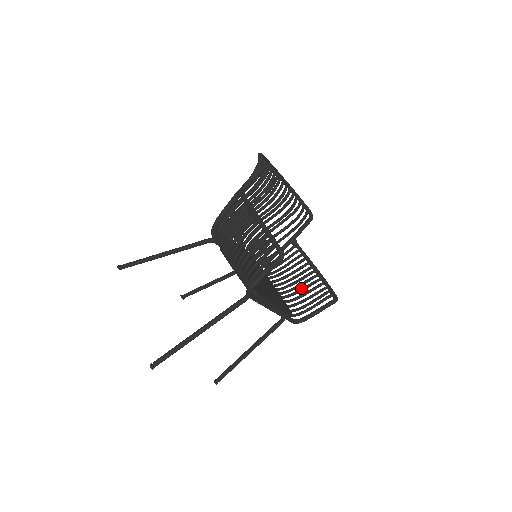
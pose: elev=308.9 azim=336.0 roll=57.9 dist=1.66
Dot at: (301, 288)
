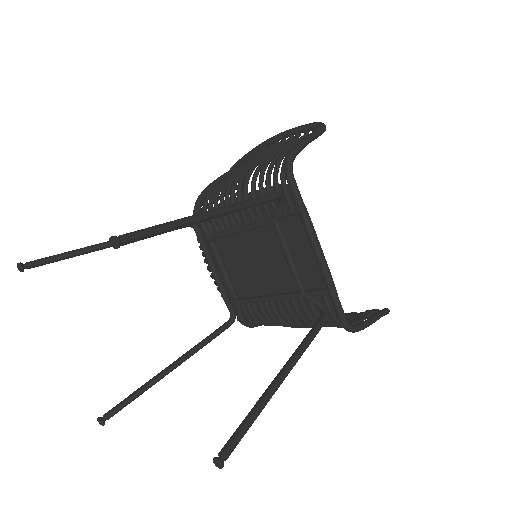
Dot at: occluded
